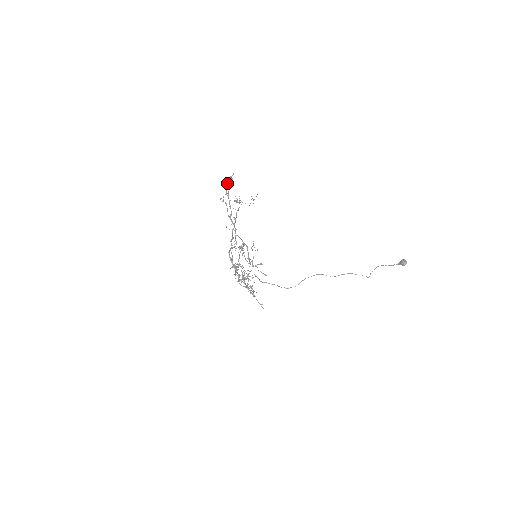
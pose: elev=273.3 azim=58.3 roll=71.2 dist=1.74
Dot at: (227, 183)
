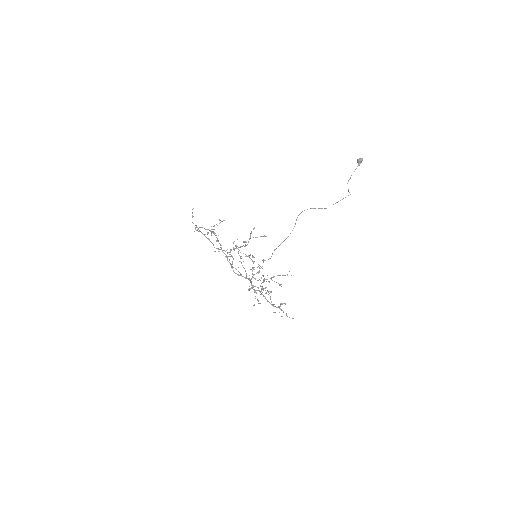
Dot at: (193, 223)
